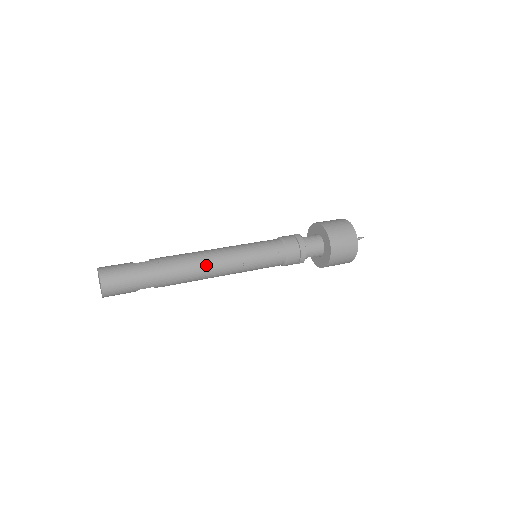
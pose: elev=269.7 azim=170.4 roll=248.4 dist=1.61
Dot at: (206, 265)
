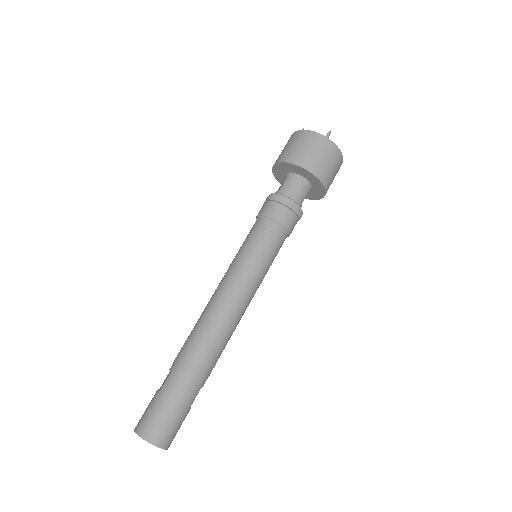
Dot at: (223, 319)
